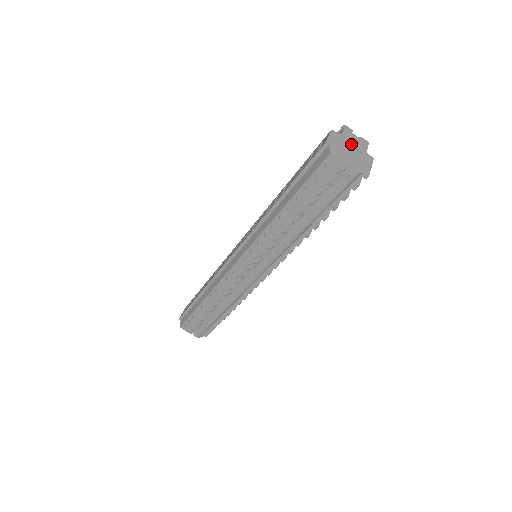
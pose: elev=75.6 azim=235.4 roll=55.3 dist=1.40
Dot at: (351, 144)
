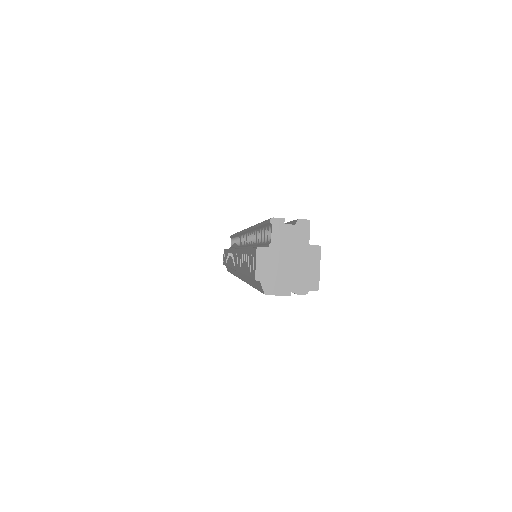
Dot at: (287, 250)
